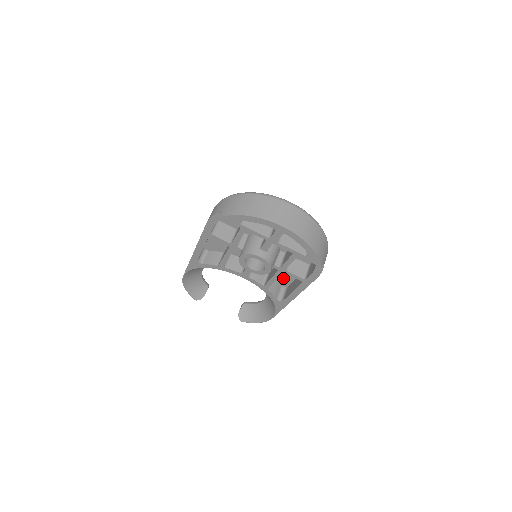
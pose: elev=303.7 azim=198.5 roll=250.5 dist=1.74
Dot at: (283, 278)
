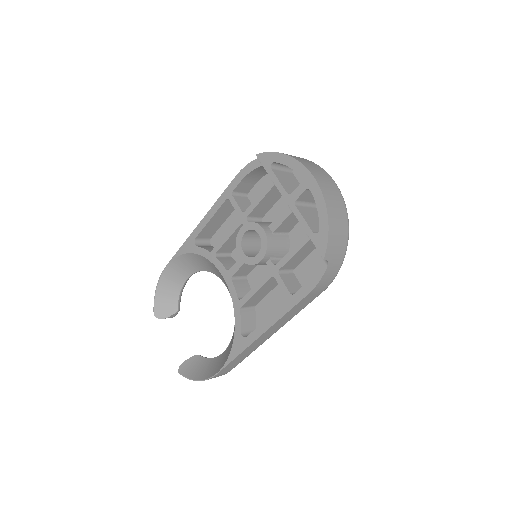
Dot at: (265, 314)
